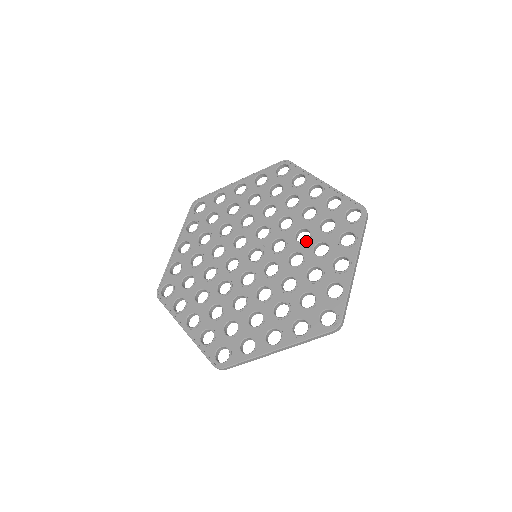
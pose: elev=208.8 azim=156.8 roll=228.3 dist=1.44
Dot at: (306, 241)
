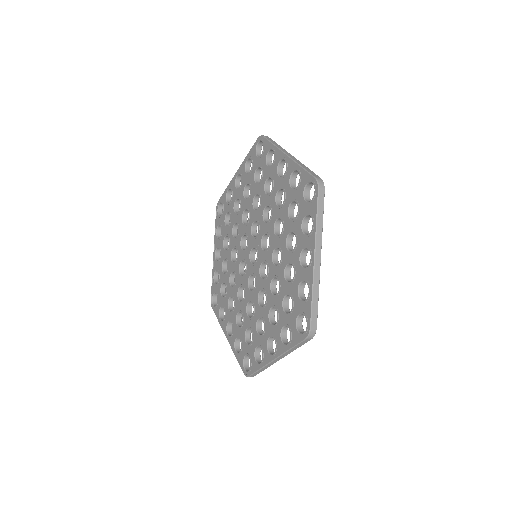
Dot at: (280, 234)
